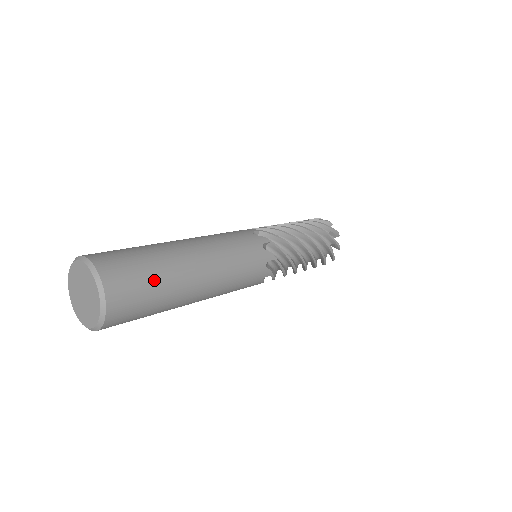
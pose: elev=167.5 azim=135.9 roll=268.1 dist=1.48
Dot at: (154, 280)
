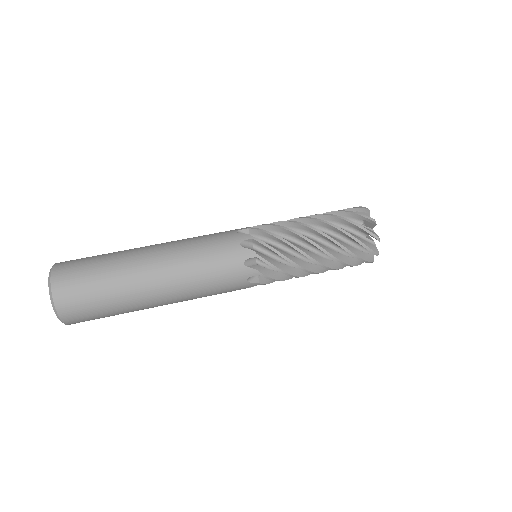
Dot at: occluded
